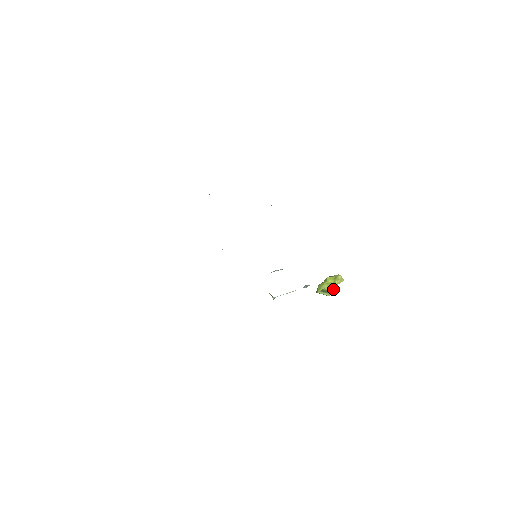
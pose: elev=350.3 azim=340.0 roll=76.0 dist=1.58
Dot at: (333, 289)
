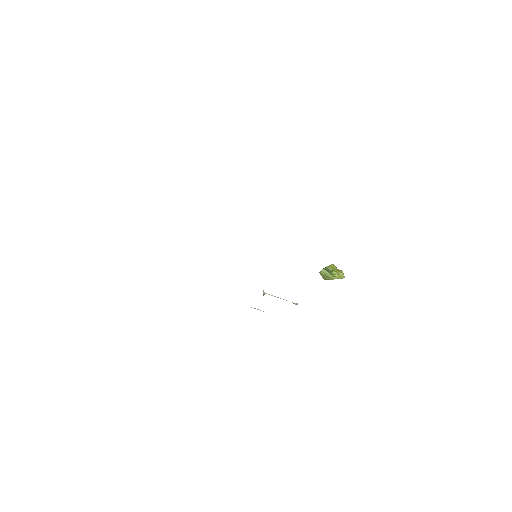
Dot at: (336, 275)
